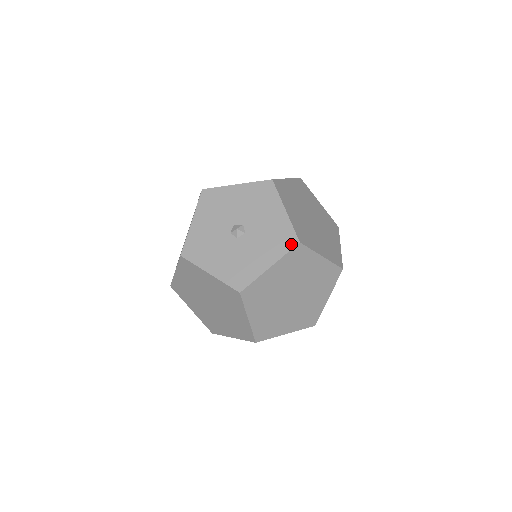
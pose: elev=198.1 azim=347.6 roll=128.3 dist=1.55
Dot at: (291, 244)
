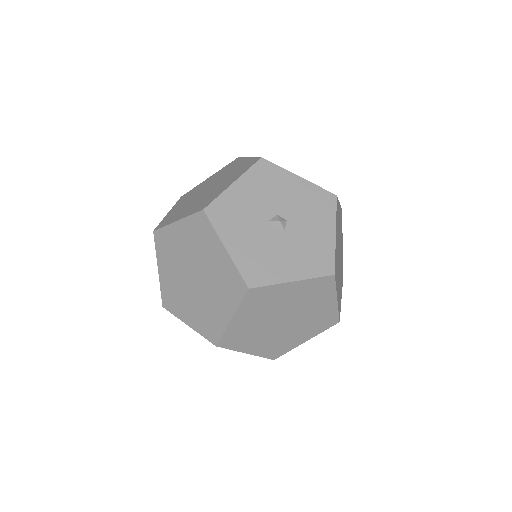
Dot at: (325, 271)
